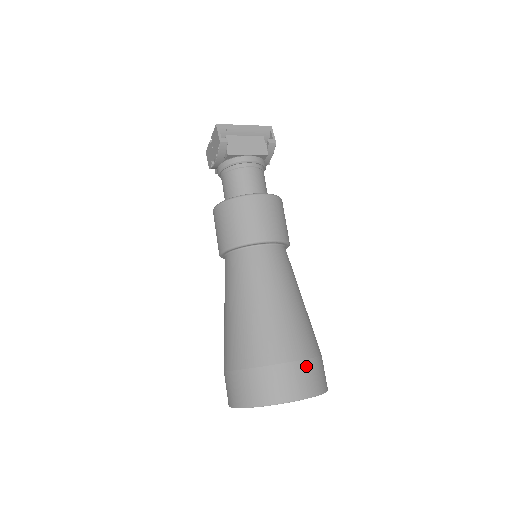
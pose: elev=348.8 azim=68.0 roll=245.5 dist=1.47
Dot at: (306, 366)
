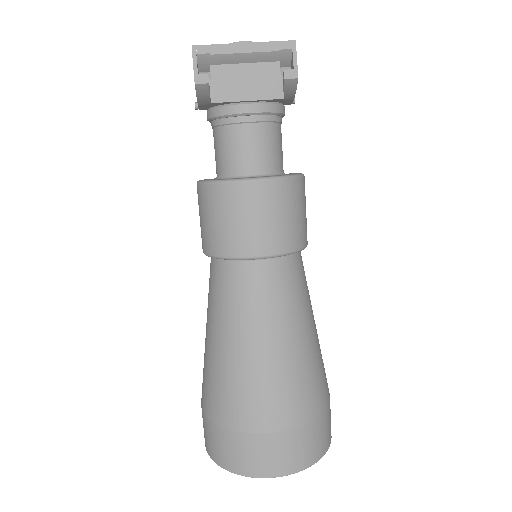
Dot at: (291, 437)
